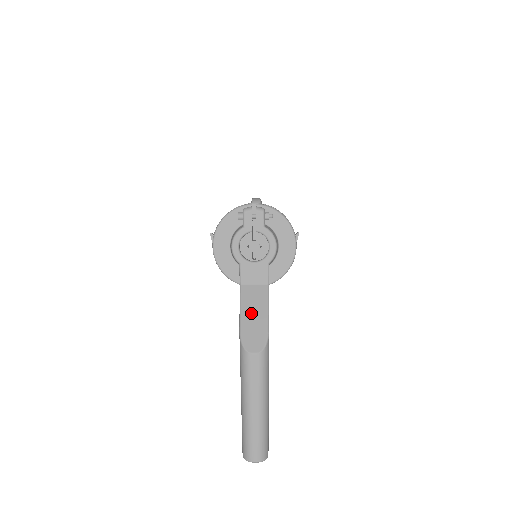
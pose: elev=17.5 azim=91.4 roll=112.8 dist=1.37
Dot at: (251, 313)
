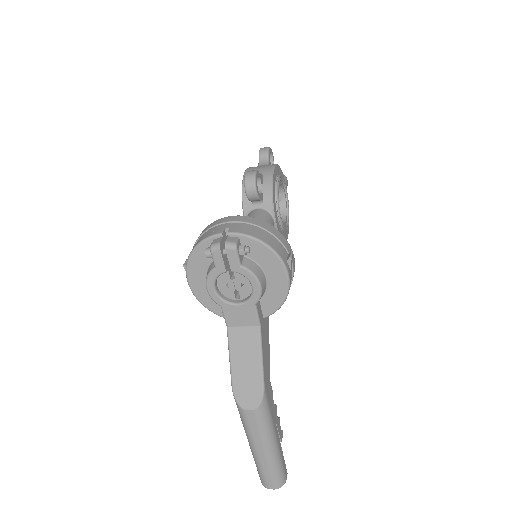
Dot at: (242, 363)
